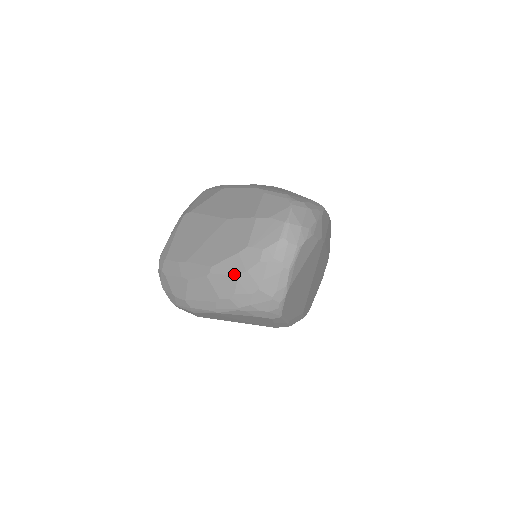
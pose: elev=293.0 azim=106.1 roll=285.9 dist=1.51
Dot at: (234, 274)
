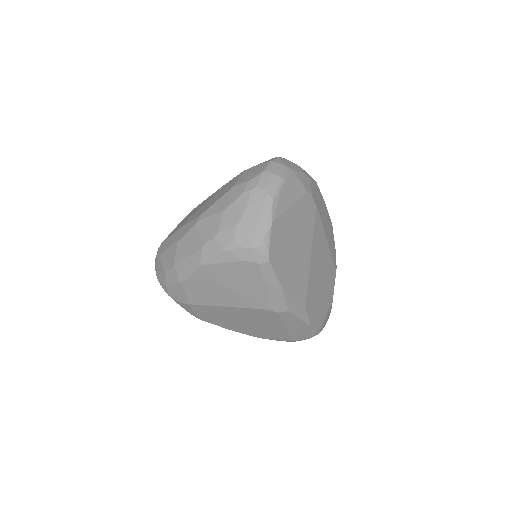
Dot at: (219, 211)
